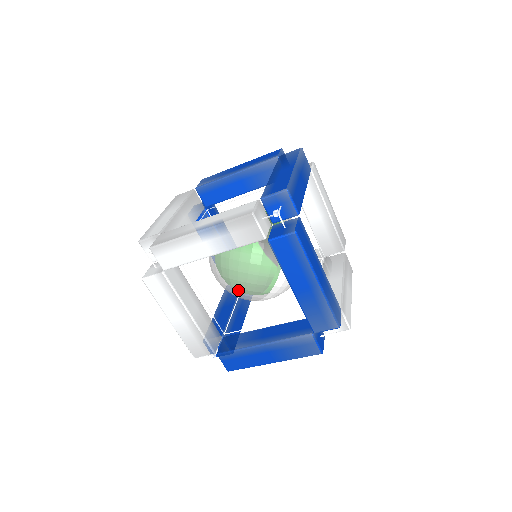
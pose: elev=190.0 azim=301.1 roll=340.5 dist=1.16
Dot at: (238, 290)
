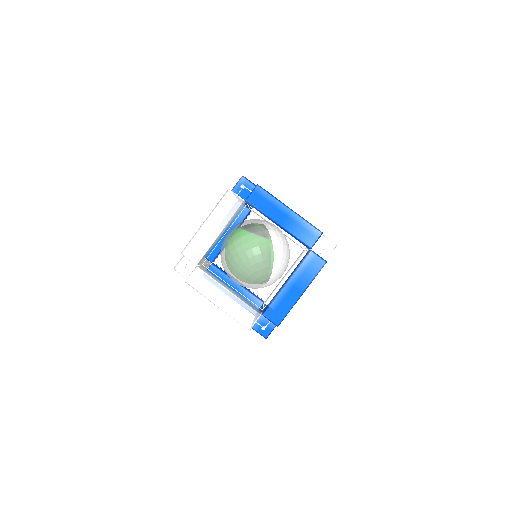
Dot at: (253, 268)
